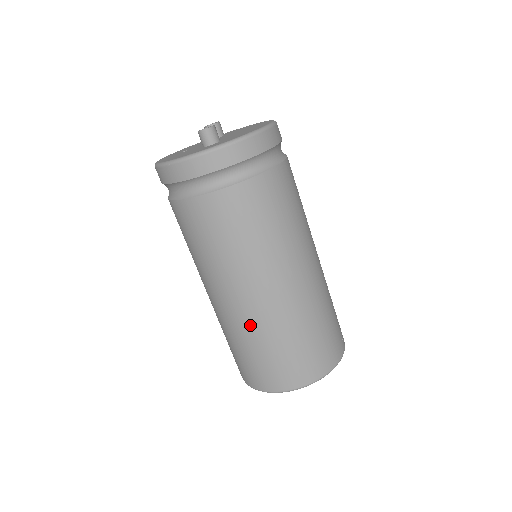
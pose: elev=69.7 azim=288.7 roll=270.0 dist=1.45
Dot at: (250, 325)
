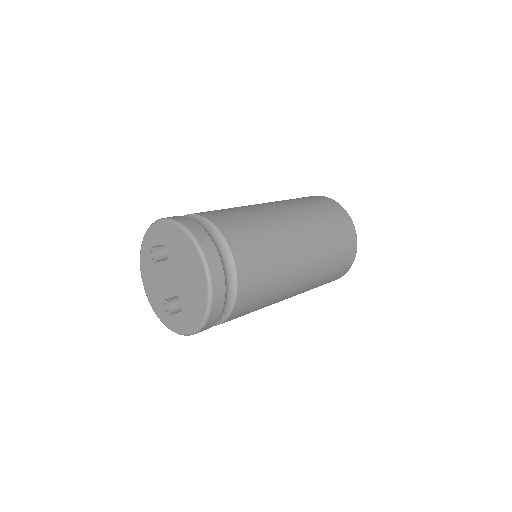
Dot at: occluded
